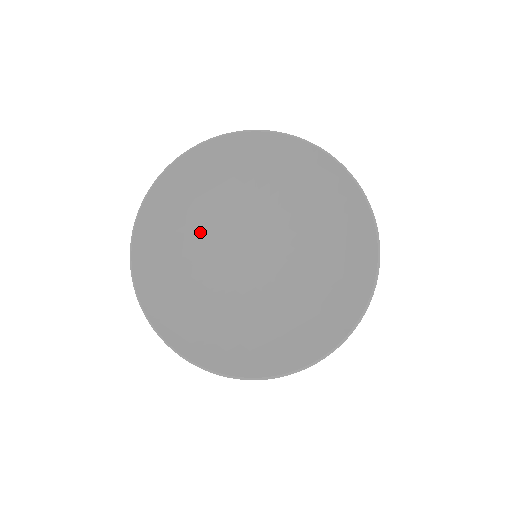
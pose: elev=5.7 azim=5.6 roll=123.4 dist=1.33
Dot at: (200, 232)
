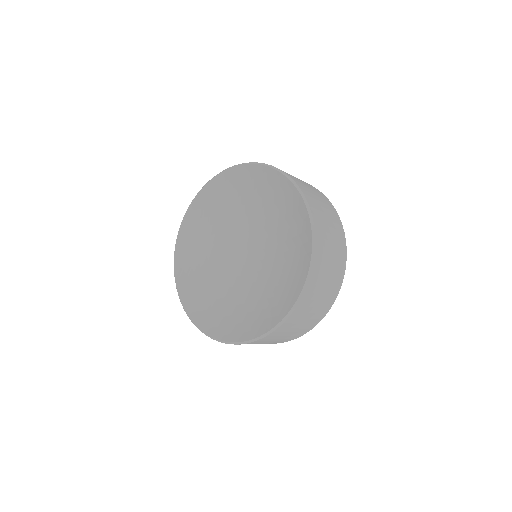
Dot at: (214, 270)
